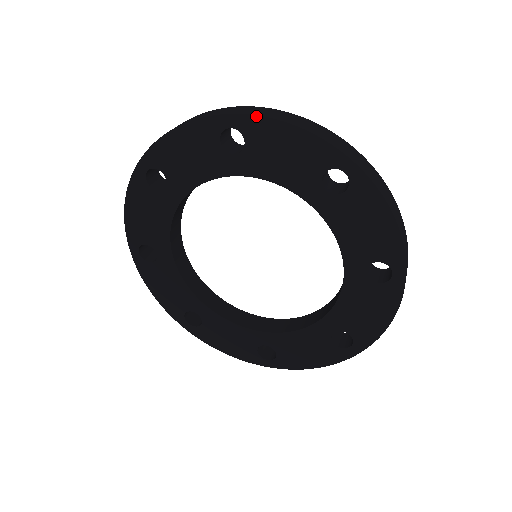
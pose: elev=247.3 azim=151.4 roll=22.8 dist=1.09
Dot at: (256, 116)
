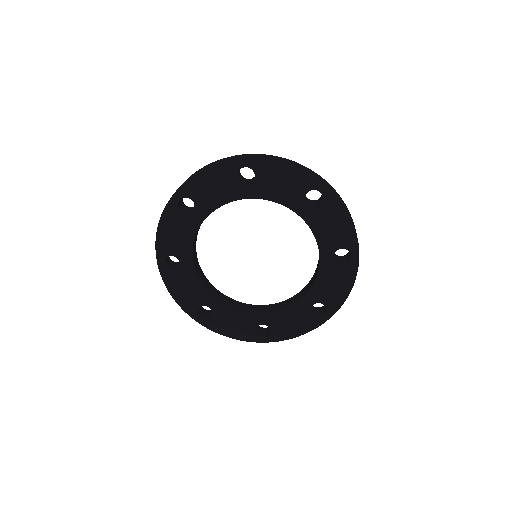
Dot at: (185, 183)
